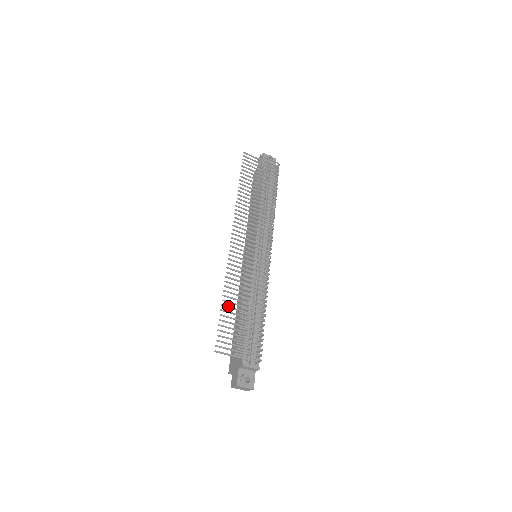
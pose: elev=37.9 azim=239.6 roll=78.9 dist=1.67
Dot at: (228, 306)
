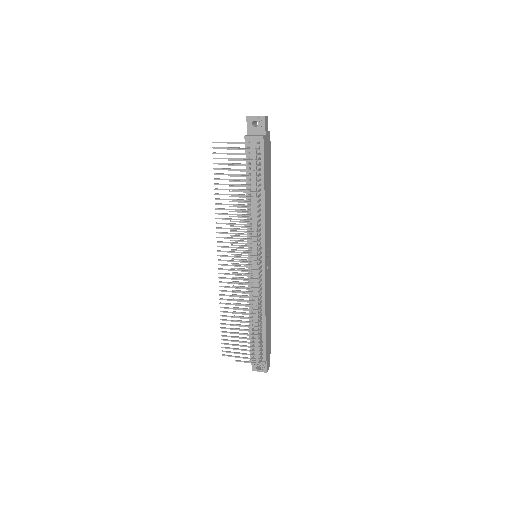
Dot at: (226, 320)
